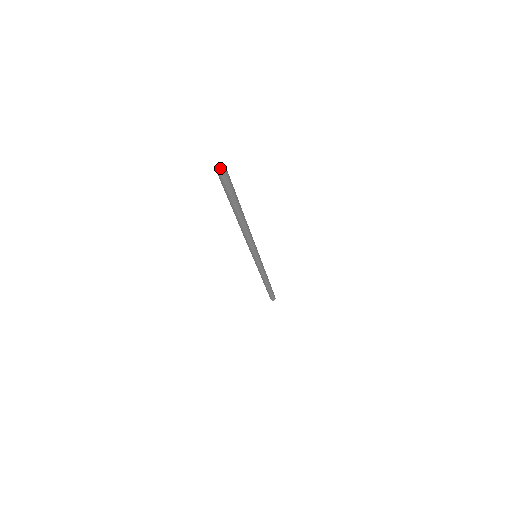
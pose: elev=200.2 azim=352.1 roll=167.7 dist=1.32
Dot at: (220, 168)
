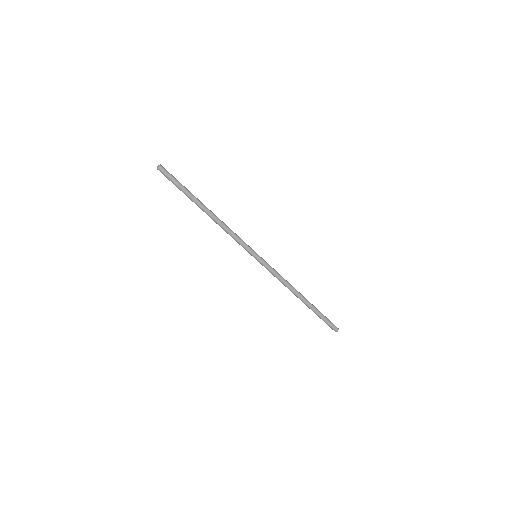
Dot at: (157, 166)
